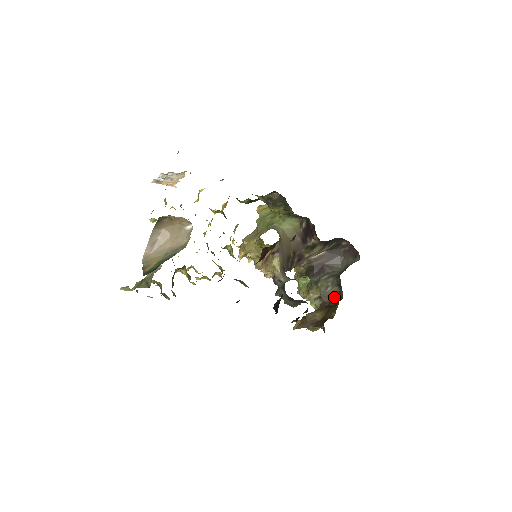
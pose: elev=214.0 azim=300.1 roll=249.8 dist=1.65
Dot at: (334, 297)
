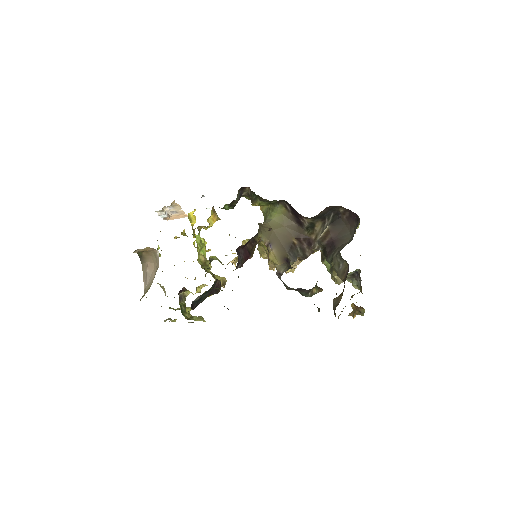
Dot at: (347, 273)
